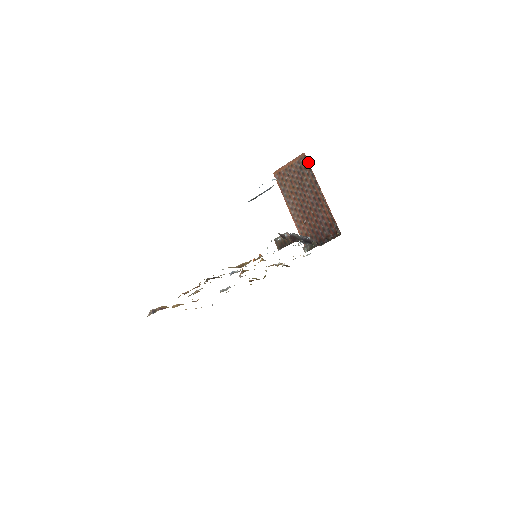
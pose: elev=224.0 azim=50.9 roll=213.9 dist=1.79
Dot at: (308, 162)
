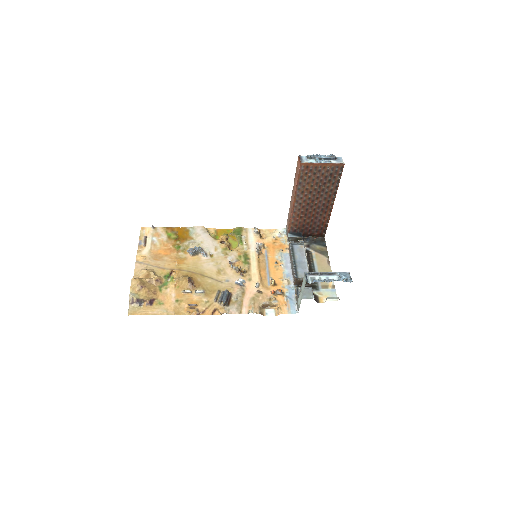
Dot at: occluded
